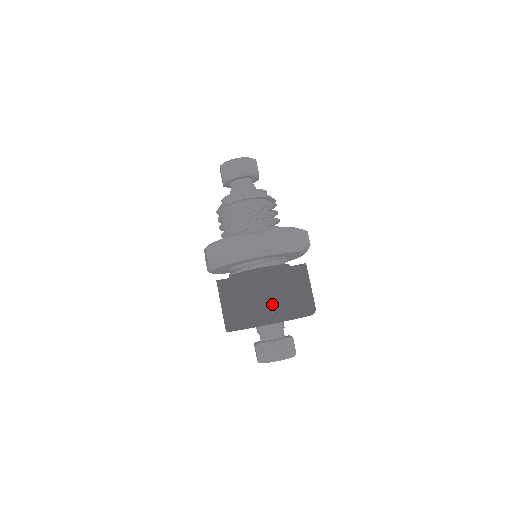
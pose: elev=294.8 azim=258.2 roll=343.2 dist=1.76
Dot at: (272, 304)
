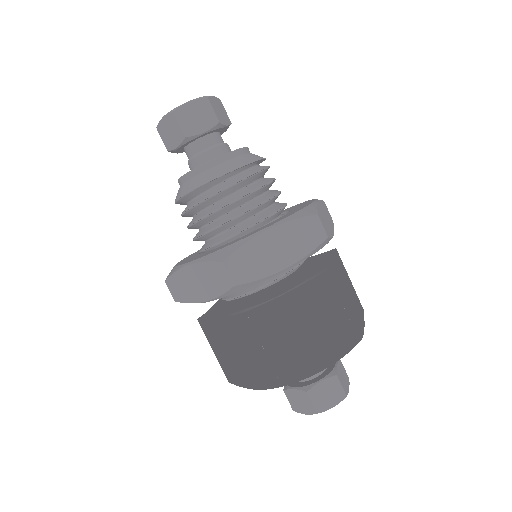
Dot at: (350, 321)
